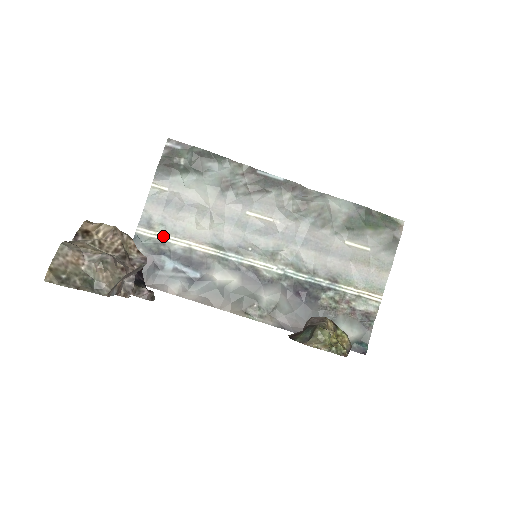
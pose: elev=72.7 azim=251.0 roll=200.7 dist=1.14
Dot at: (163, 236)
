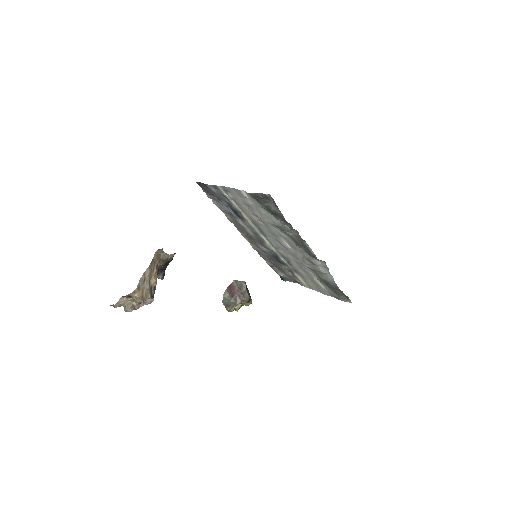
Dot at: (230, 199)
